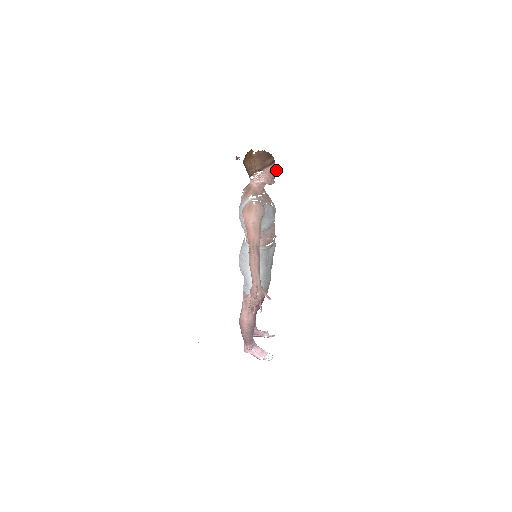
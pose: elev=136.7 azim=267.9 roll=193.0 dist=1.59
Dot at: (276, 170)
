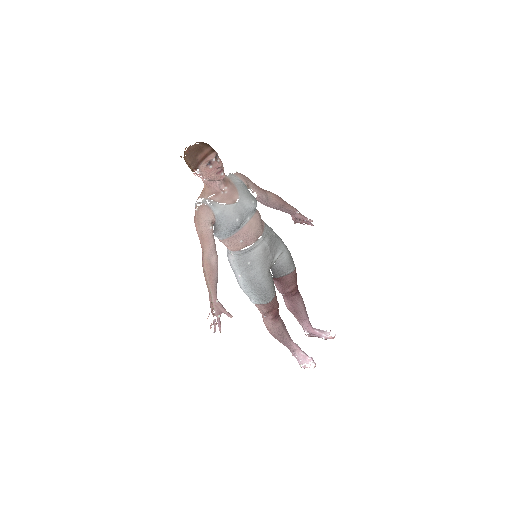
Dot at: (217, 163)
